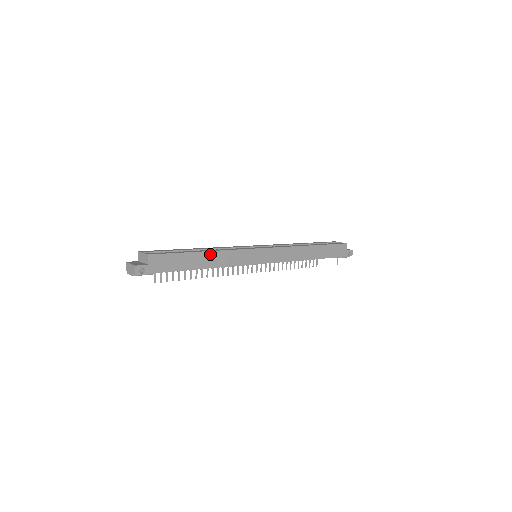
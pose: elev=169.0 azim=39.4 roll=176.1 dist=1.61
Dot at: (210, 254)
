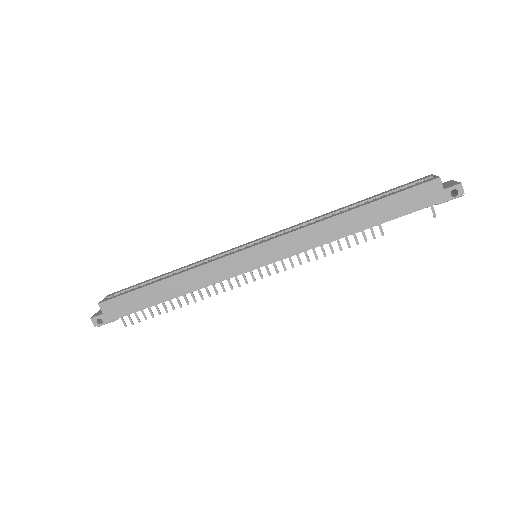
Dot at: (172, 280)
